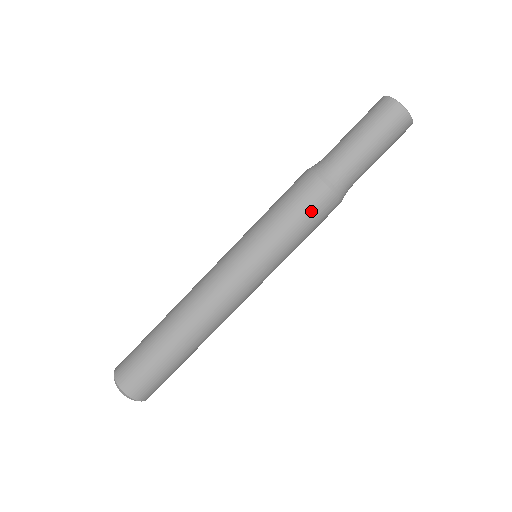
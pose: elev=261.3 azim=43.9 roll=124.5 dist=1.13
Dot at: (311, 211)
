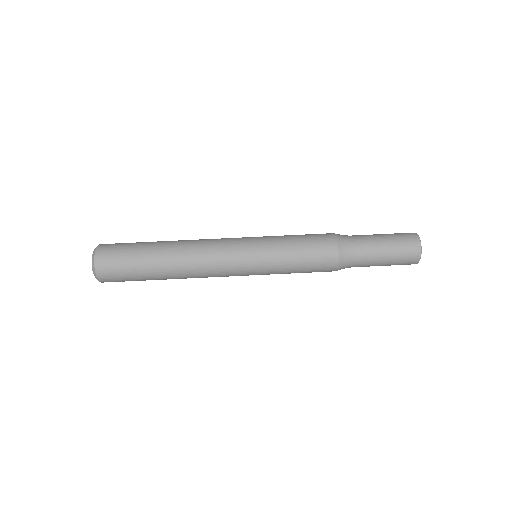
Dot at: (314, 241)
